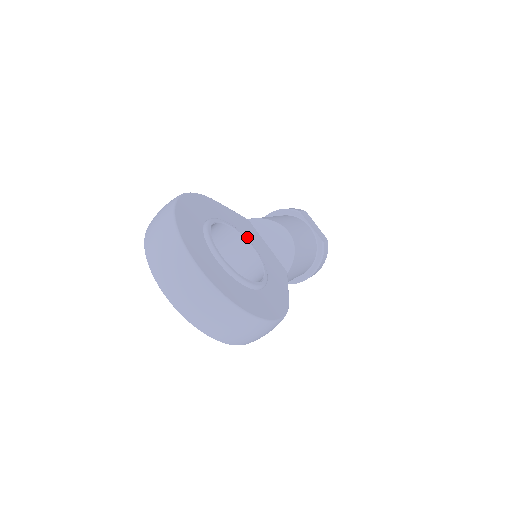
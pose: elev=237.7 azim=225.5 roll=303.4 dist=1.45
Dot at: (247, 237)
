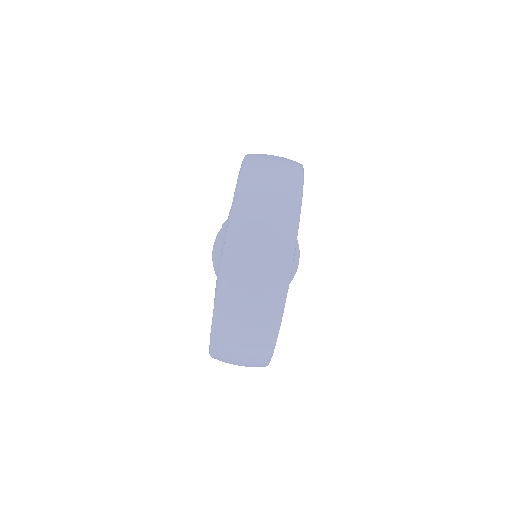
Dot at: occluded
